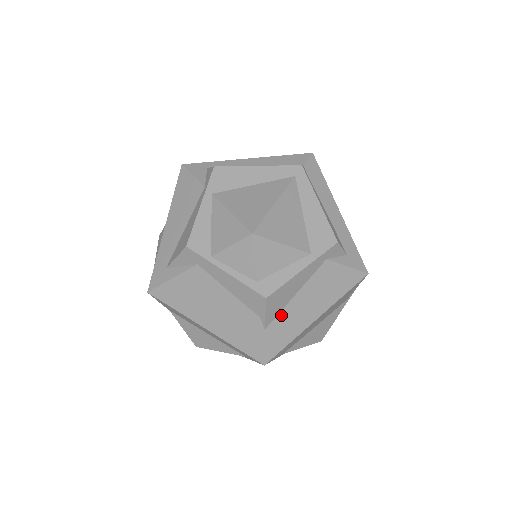
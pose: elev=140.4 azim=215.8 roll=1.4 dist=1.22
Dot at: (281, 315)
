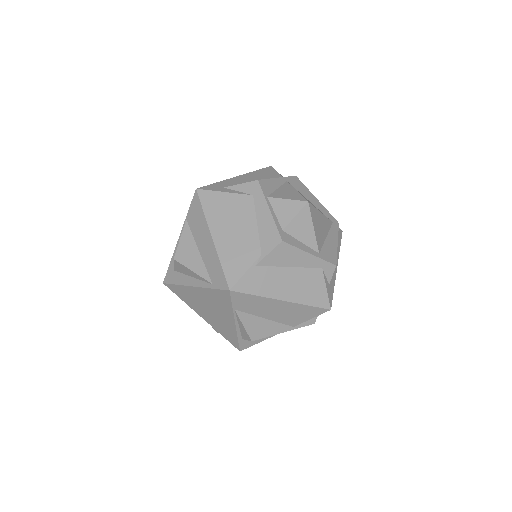
Dot at: (271, 269)
